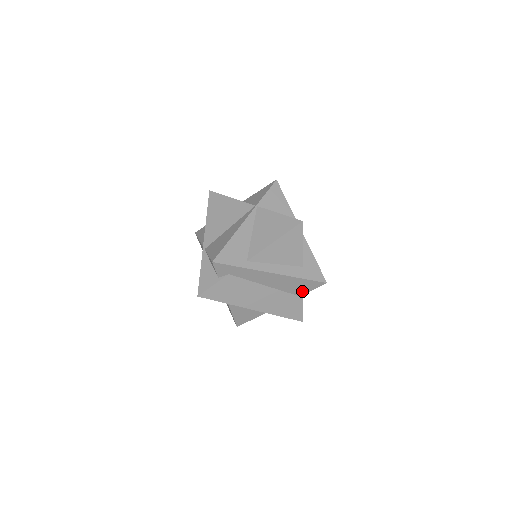
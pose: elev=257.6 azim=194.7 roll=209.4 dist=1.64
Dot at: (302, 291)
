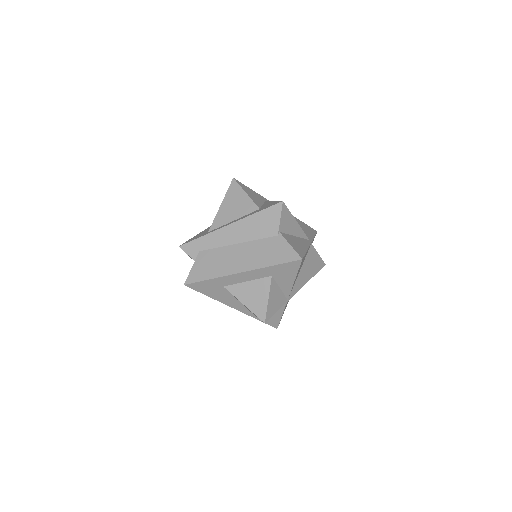
Dot at: (273, 228)
